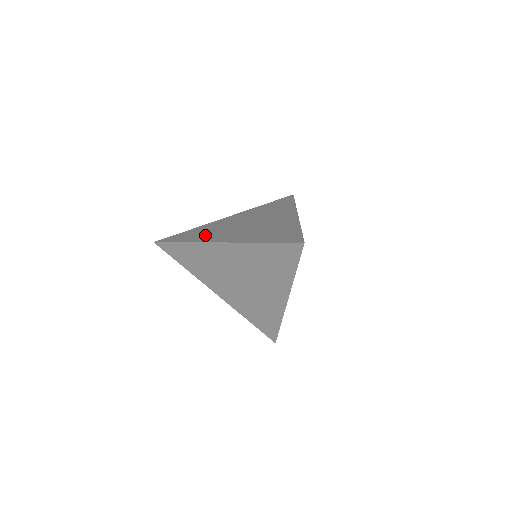
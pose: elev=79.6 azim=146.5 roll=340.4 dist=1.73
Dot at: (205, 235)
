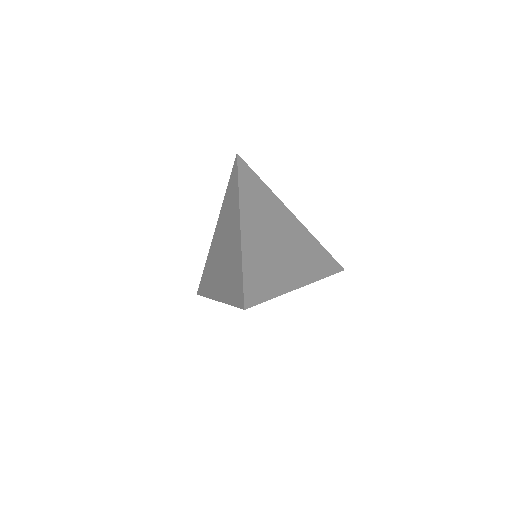
Dot at: occluded
